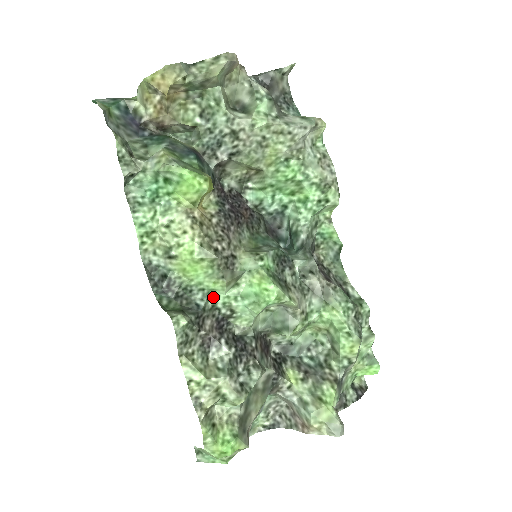
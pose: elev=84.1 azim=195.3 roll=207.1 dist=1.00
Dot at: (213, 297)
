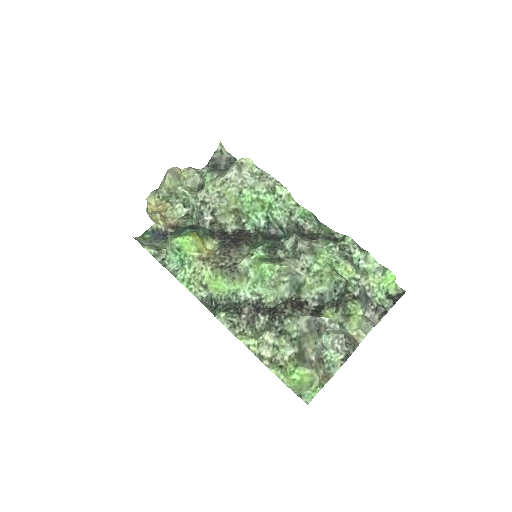
Dot at: (242, 294)
